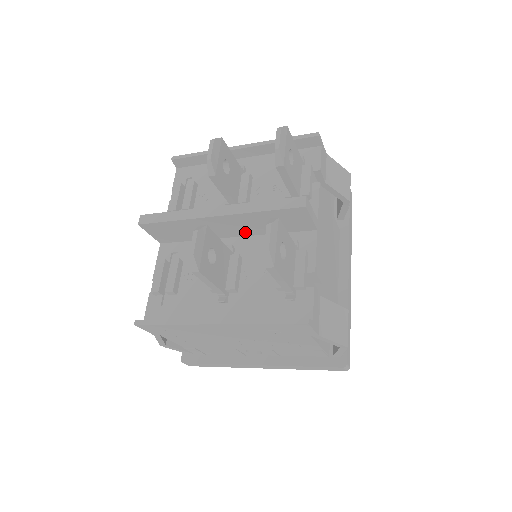
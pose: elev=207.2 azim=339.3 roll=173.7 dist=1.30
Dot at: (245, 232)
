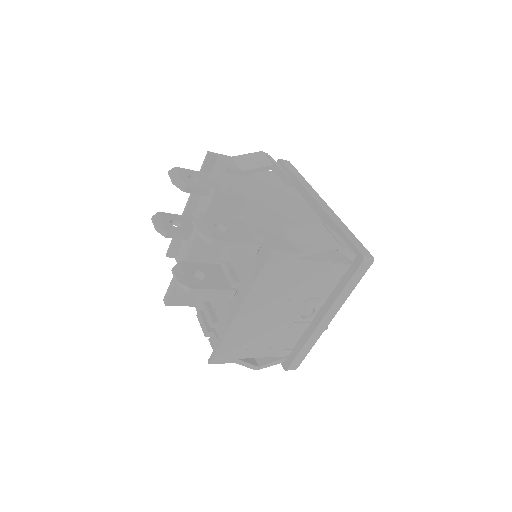
Dot at: (218, 246)
